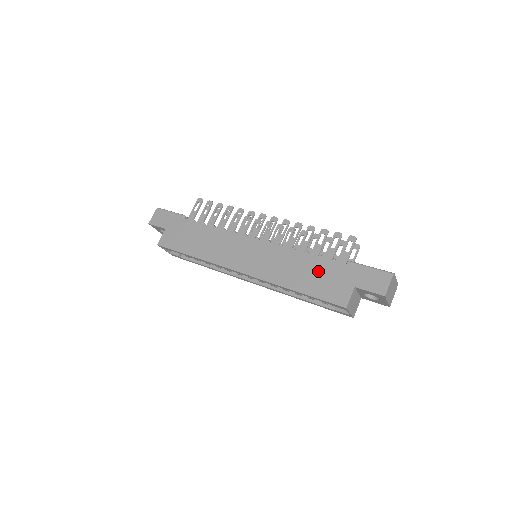
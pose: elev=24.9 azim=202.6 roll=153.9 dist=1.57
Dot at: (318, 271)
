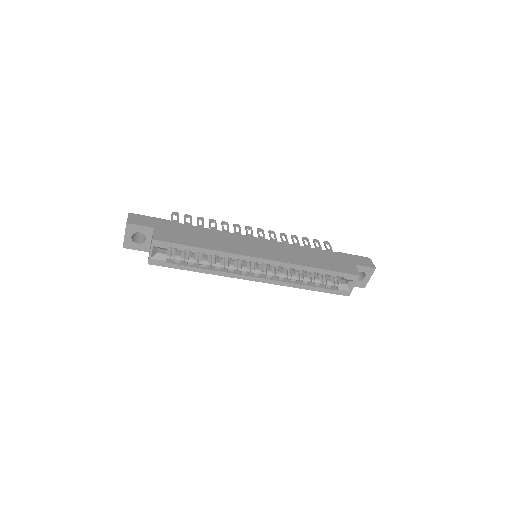
Dot at: (324, 257)
